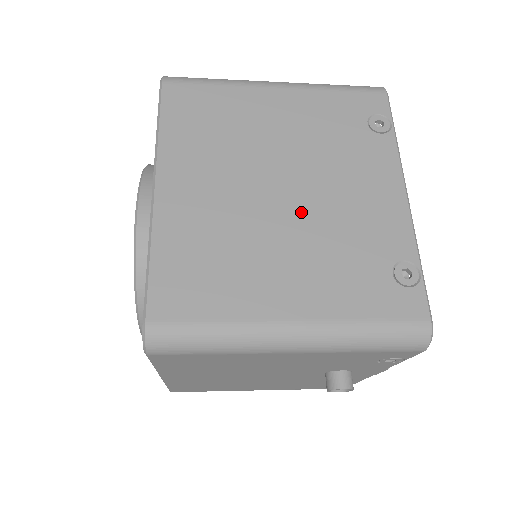
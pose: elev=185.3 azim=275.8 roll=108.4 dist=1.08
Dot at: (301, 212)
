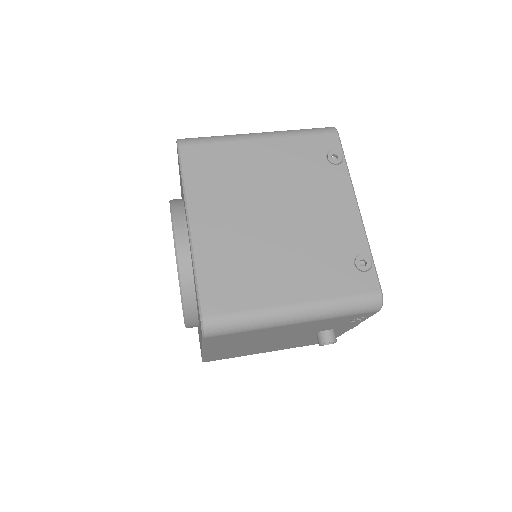
Dot at: (290, 230)
